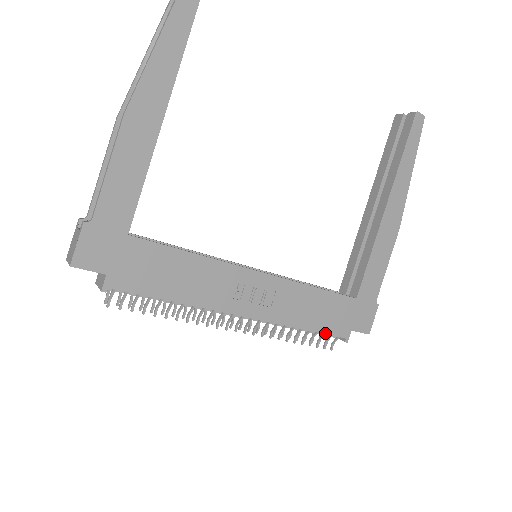
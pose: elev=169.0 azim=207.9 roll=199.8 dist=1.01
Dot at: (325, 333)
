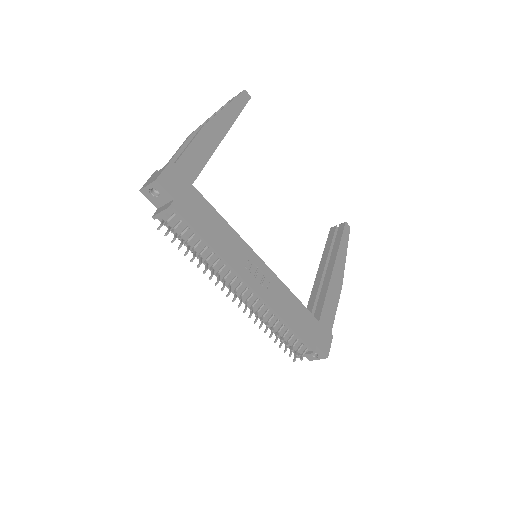
Dot at: (299, 336)
